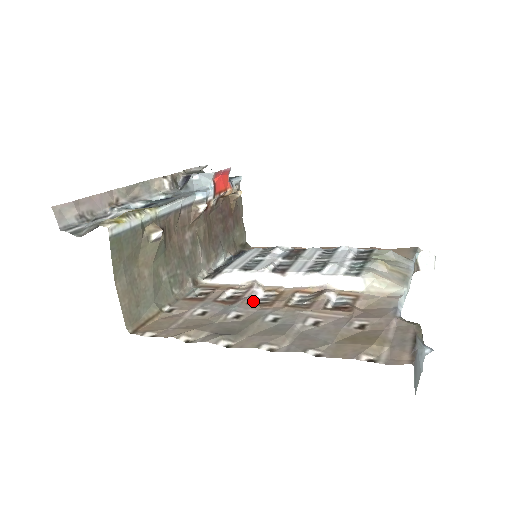
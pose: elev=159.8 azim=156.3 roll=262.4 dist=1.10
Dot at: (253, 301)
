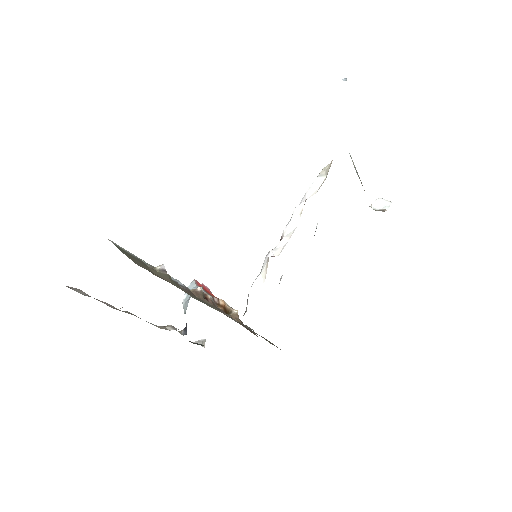
Dot at: occluded
